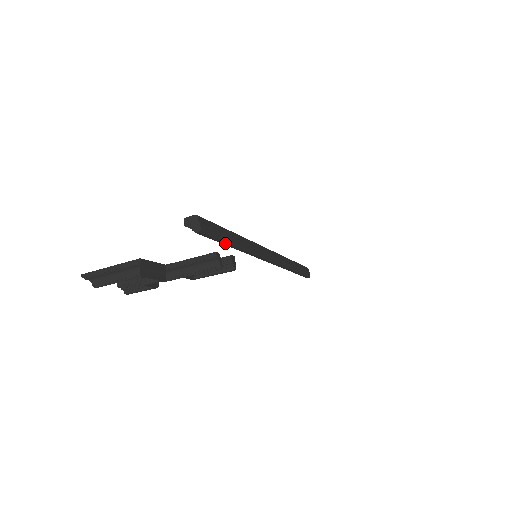
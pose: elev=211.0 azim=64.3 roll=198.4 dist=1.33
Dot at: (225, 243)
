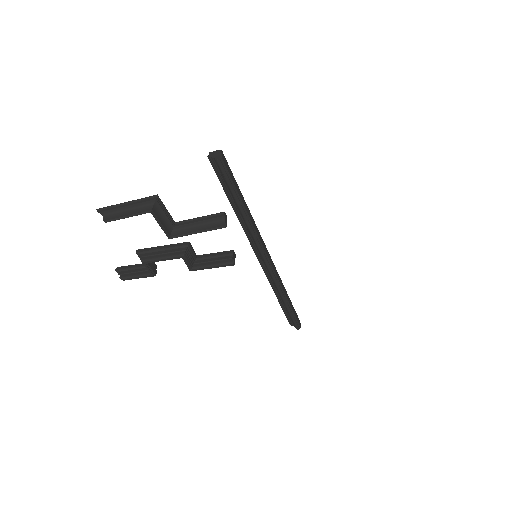
Dot at: (236, 196)
